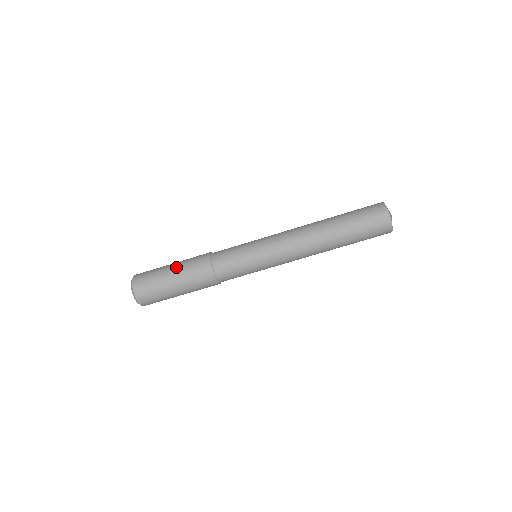
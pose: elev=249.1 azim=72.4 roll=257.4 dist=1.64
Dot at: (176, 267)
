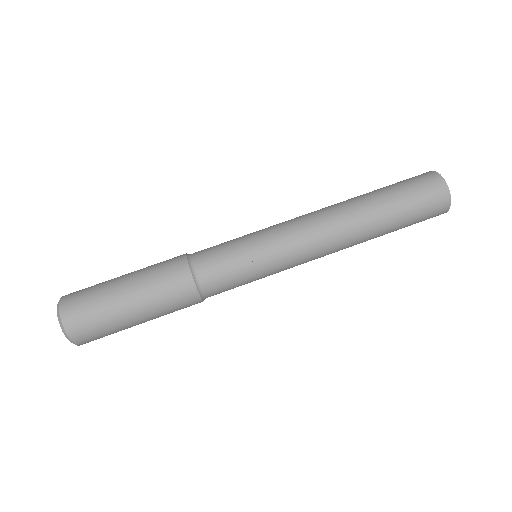
Dot at: (133, 272)
